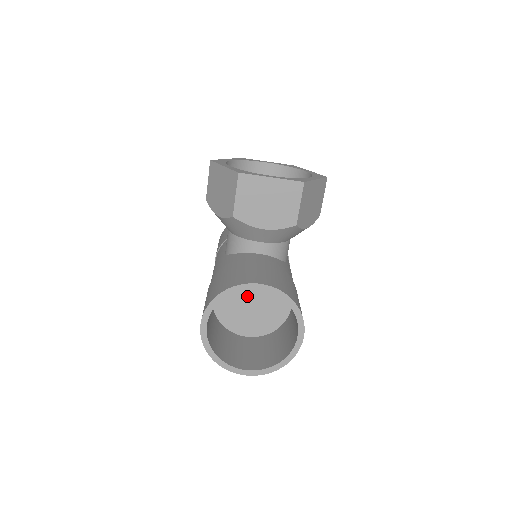
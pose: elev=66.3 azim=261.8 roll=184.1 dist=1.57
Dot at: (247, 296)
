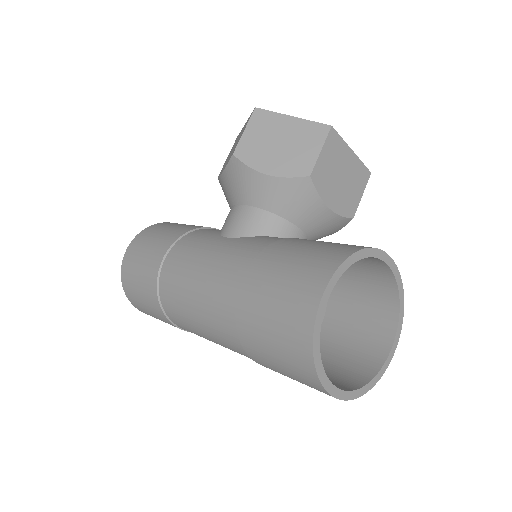
Dot at: occluded
